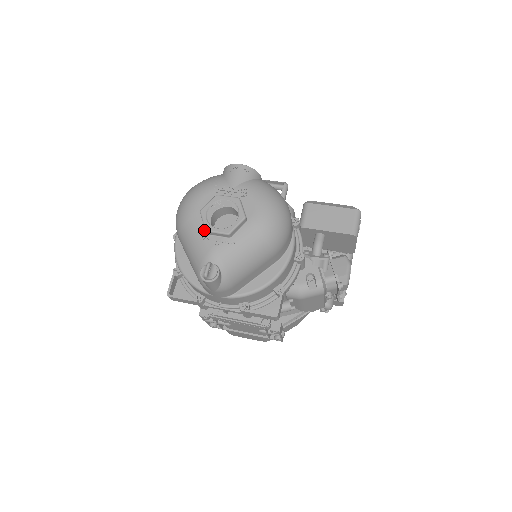
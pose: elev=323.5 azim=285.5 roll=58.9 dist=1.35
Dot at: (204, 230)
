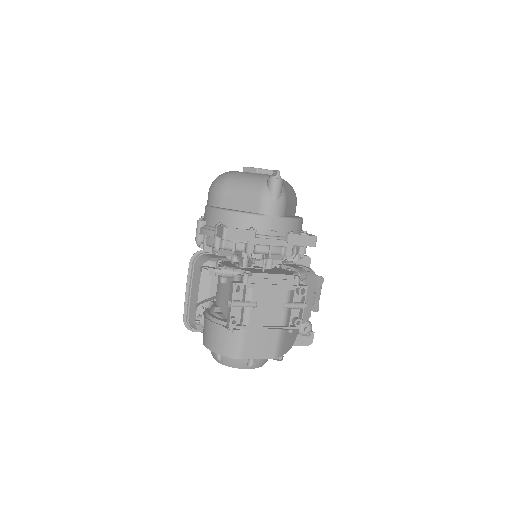
Dot at: (252, 173)
